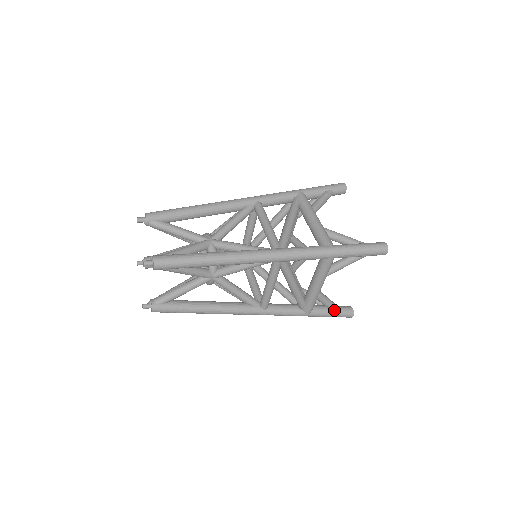
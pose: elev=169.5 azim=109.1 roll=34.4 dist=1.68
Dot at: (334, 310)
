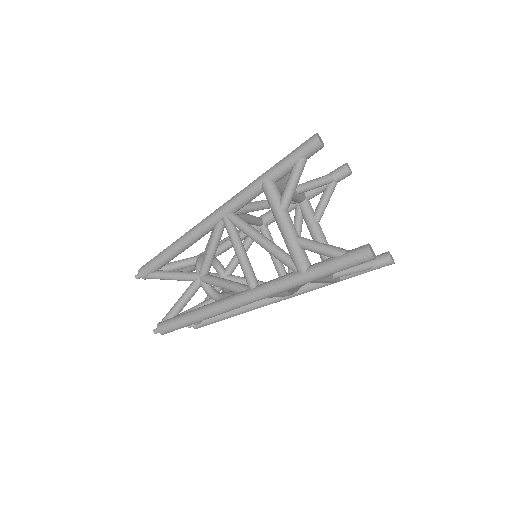
Dot at: (336, 254)
